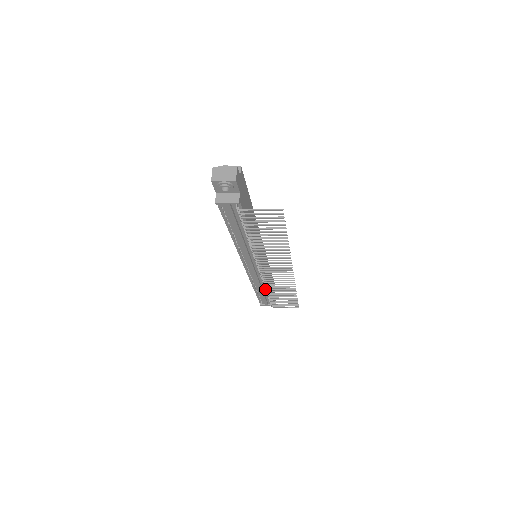
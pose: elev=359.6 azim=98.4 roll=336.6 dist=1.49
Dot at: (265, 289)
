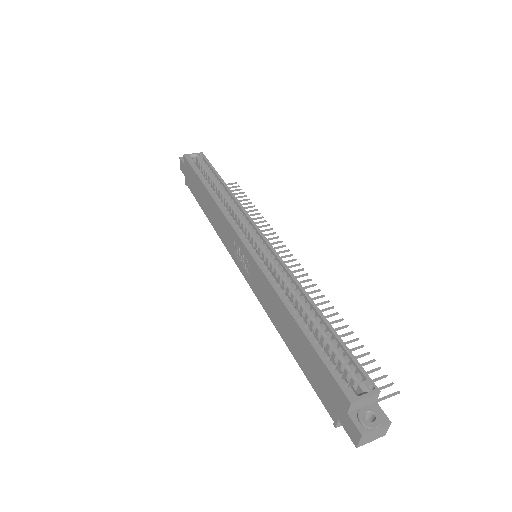
Dot at: occluded
